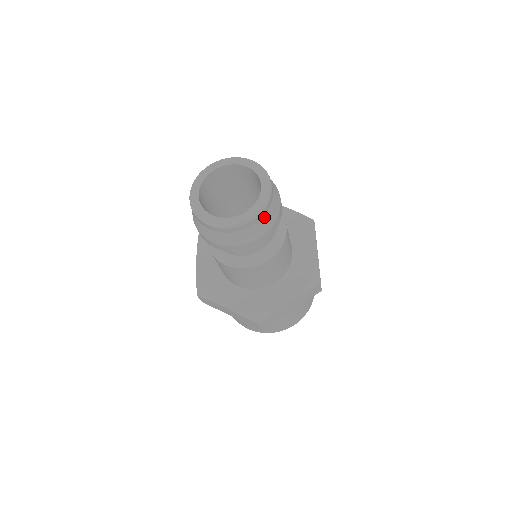
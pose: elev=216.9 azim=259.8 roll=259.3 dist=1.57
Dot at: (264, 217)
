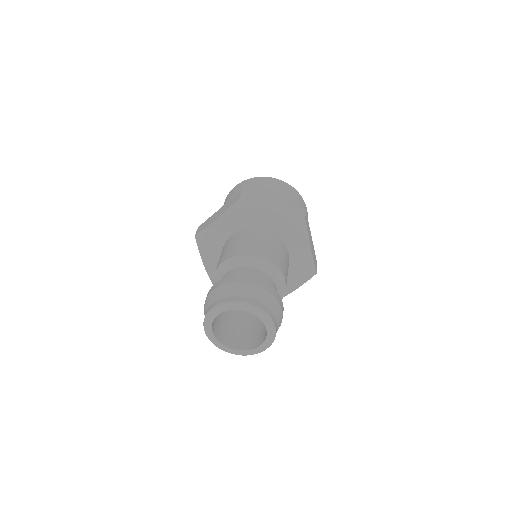
Dot at: occluded
